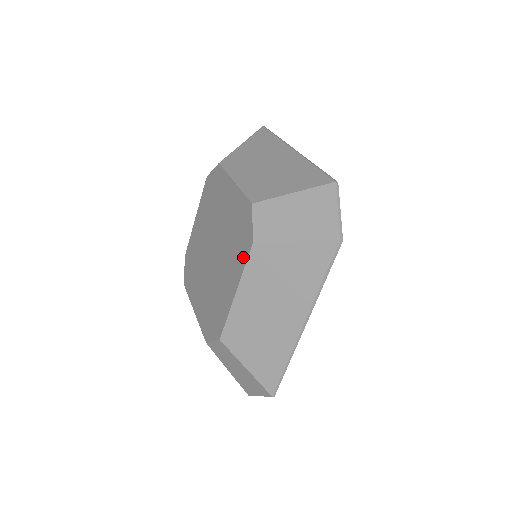
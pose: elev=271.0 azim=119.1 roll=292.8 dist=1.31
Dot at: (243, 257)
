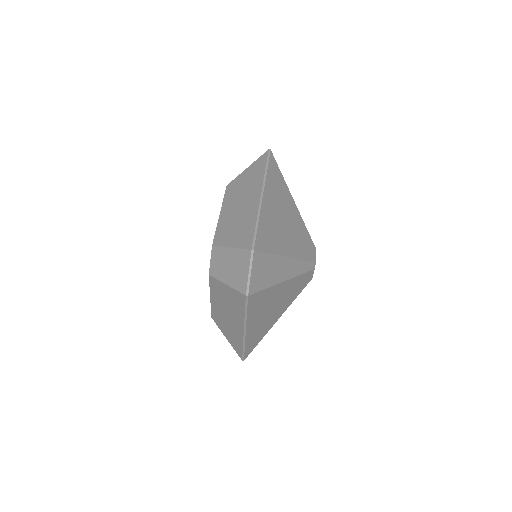
Dot at: occluded
